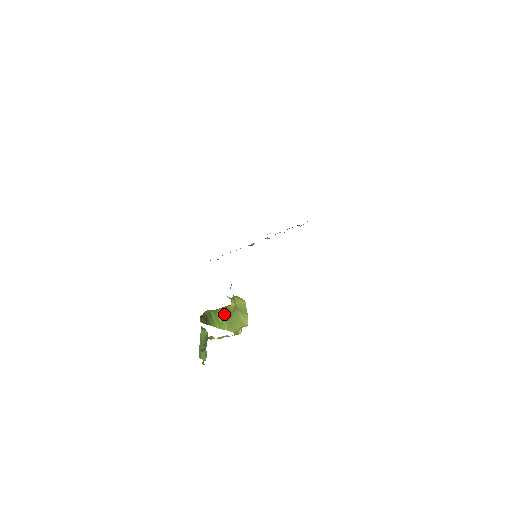
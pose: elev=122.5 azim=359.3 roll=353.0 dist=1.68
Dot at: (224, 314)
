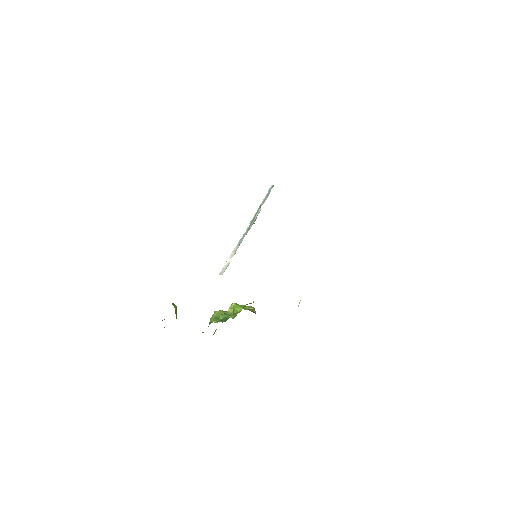
Dot at: occluded
